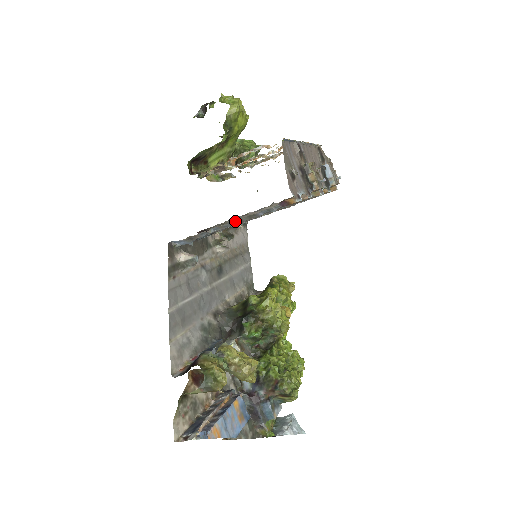
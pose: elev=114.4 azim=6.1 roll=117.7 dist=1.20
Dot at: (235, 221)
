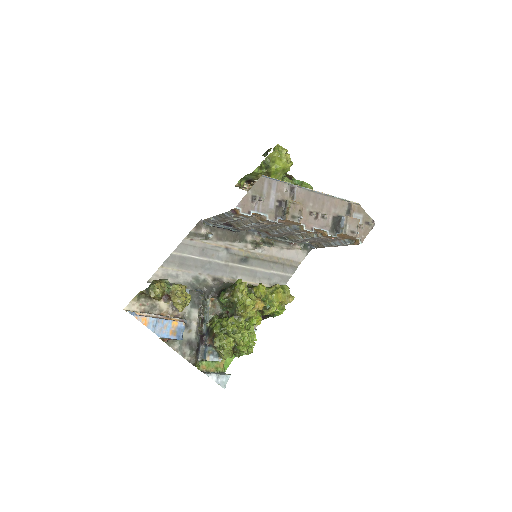
Dot at: (218, 216)
